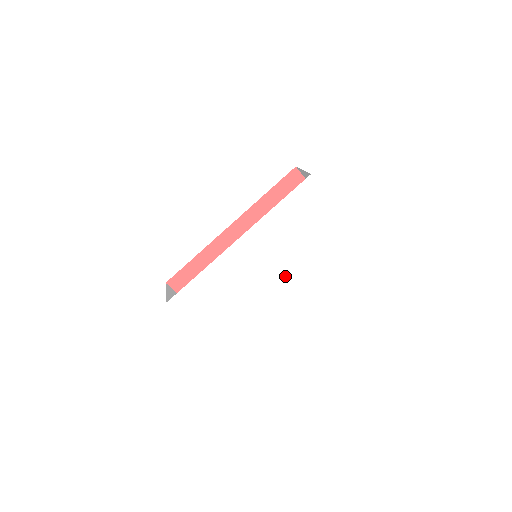
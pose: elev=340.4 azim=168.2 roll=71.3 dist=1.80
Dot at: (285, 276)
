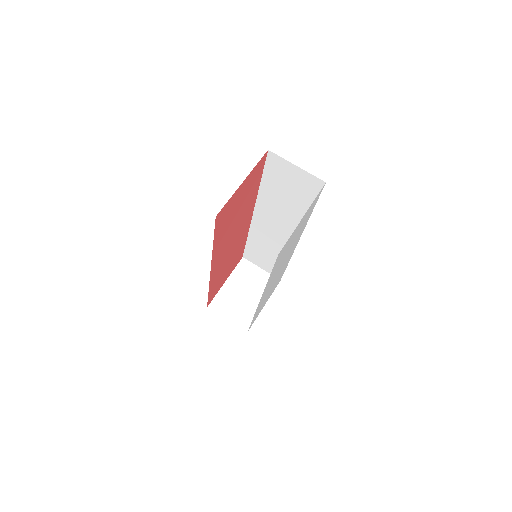
Dot at: (296, 243)
